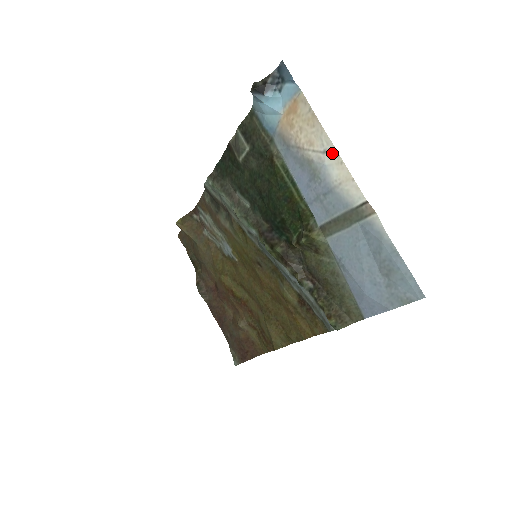
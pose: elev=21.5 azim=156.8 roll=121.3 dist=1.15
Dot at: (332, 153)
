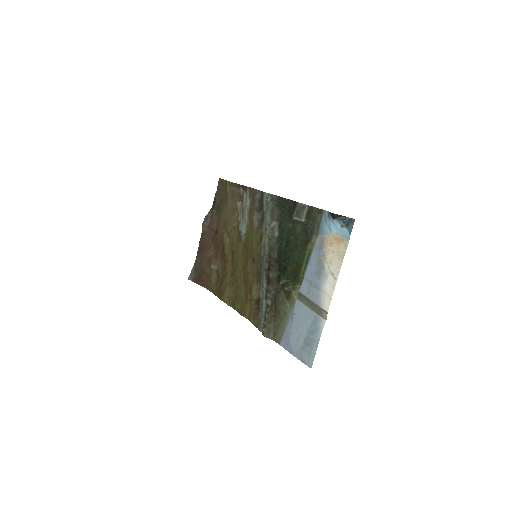
Dot at: (334, 279)
